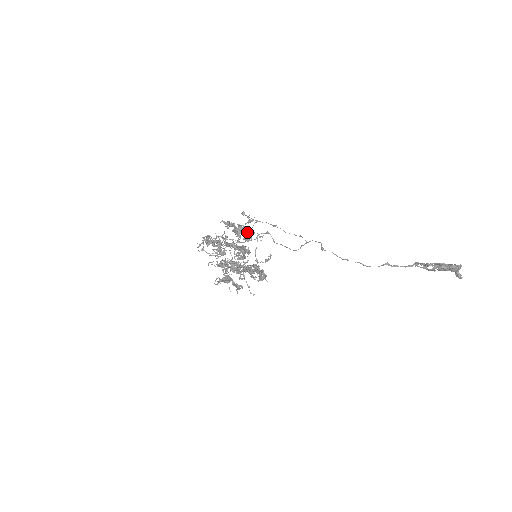
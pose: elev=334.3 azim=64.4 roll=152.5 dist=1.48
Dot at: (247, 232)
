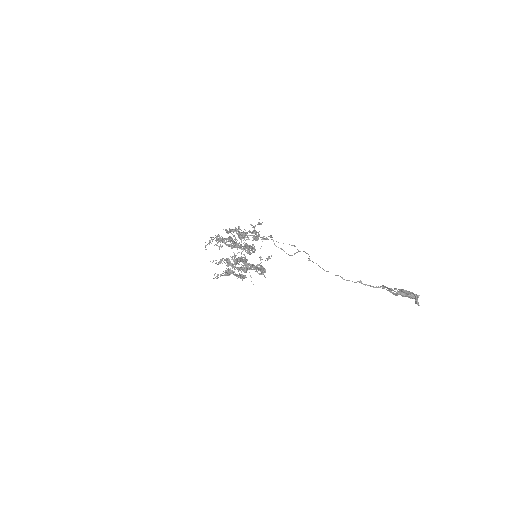
Dot at: (255, 233)
